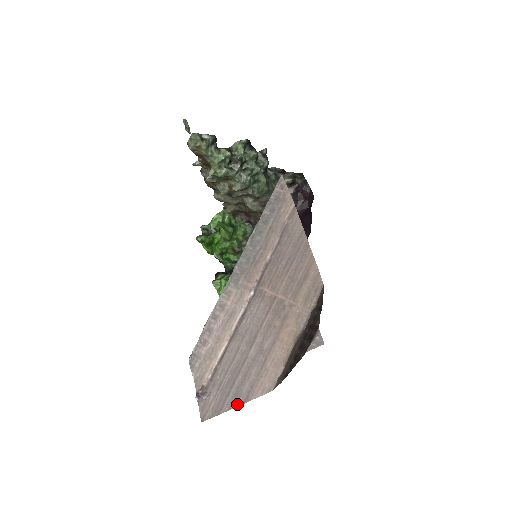
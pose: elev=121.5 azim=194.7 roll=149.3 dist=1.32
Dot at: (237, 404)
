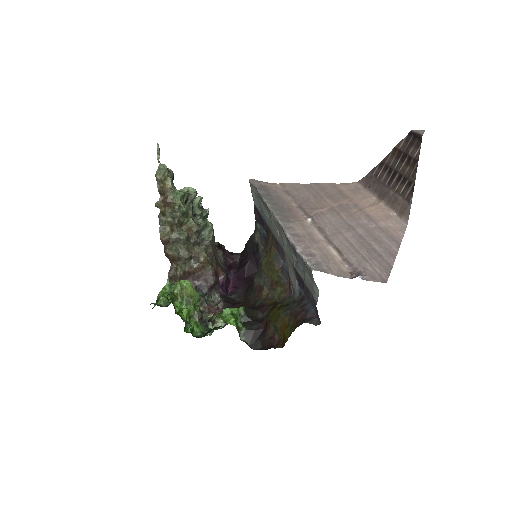
Dot at: (396, 251)
